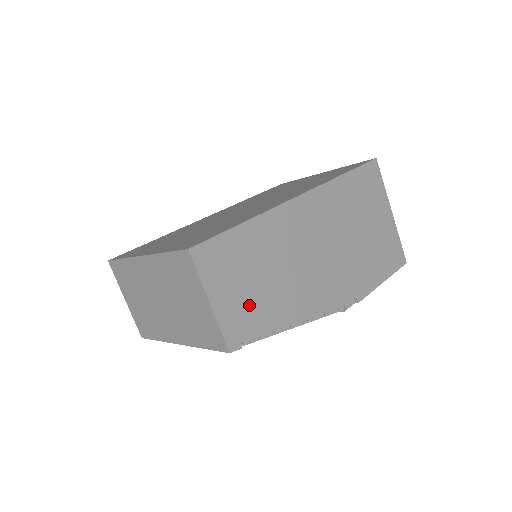
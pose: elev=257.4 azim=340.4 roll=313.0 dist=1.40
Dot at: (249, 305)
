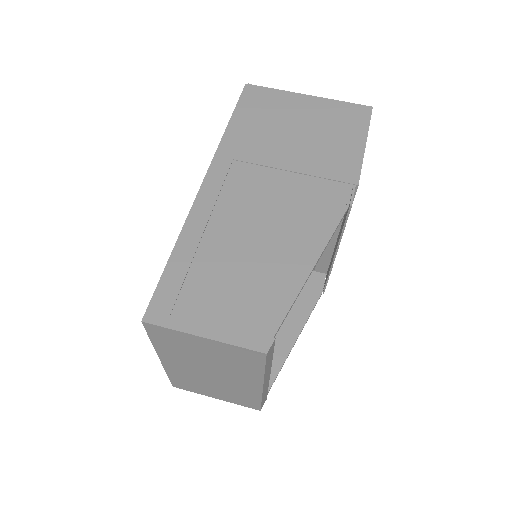
Dot at: (245, 300)
